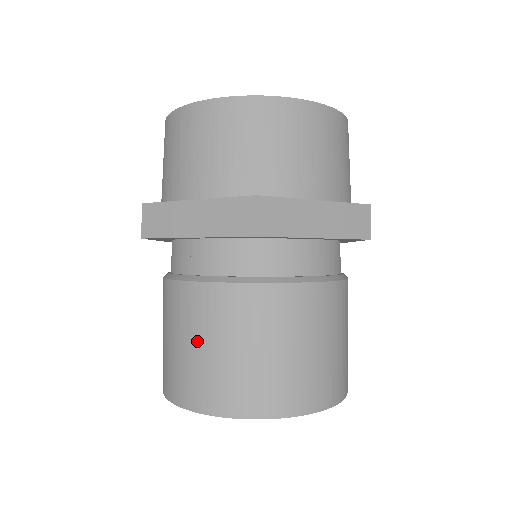
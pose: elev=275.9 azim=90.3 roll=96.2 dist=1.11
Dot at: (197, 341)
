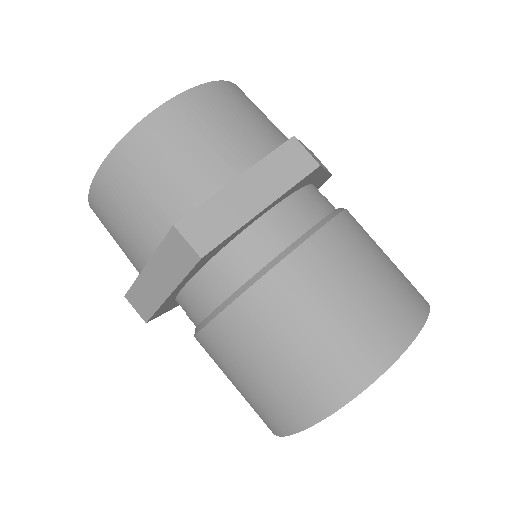
Dot at: (245, 374)
